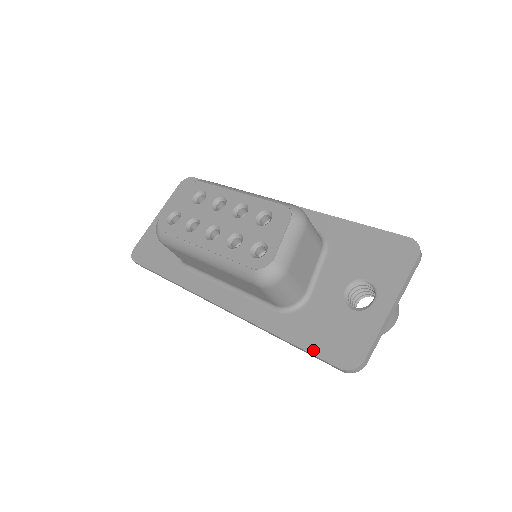
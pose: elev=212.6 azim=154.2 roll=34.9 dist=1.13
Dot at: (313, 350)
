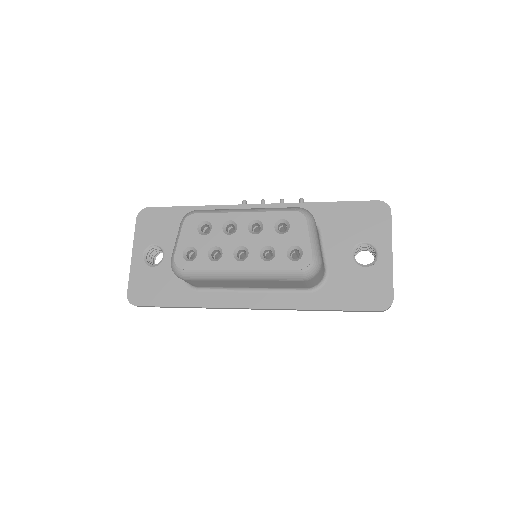
Dot at: (354, 307)
